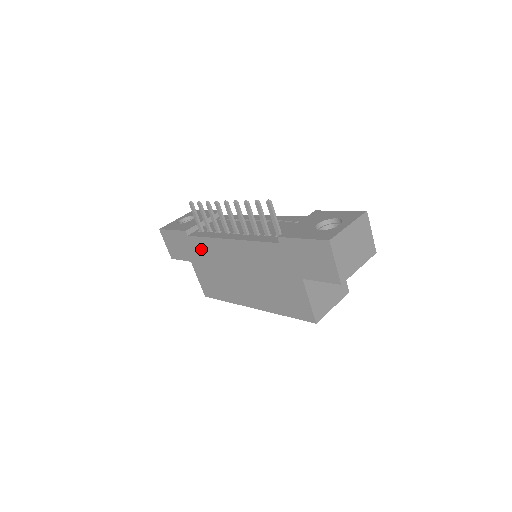
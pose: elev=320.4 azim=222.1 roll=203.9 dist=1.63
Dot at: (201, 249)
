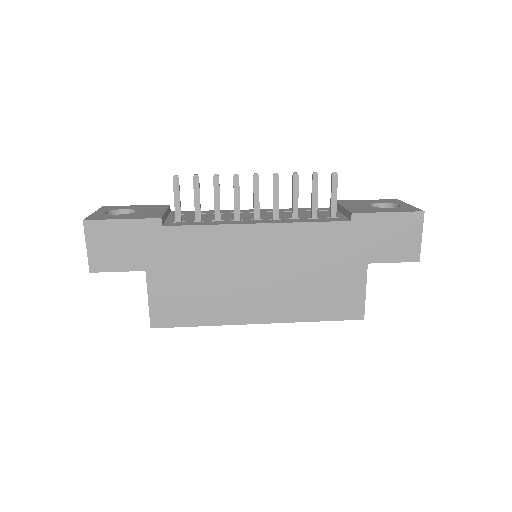
Dot at: (186, 245)
